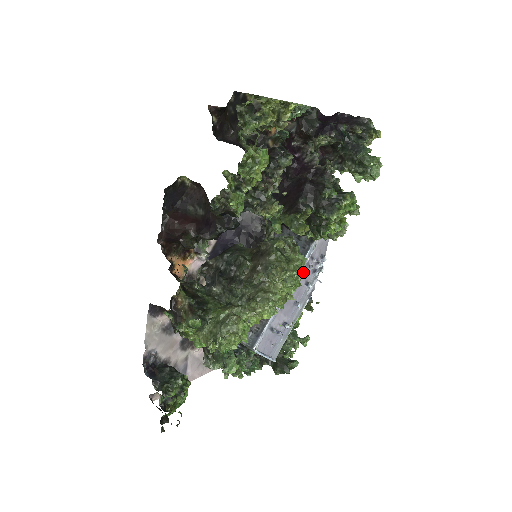
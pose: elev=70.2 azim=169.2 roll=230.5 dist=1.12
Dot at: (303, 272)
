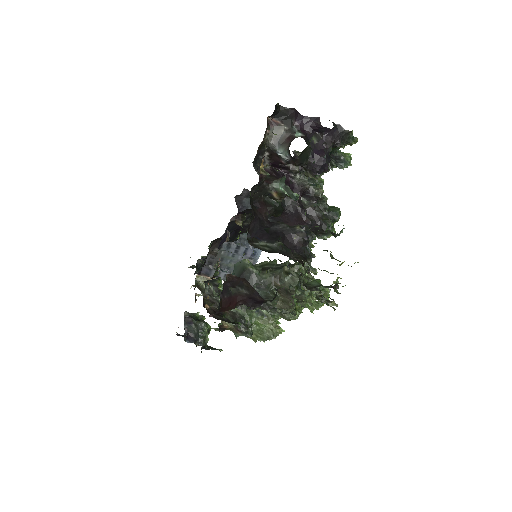
Dot at: occluded
